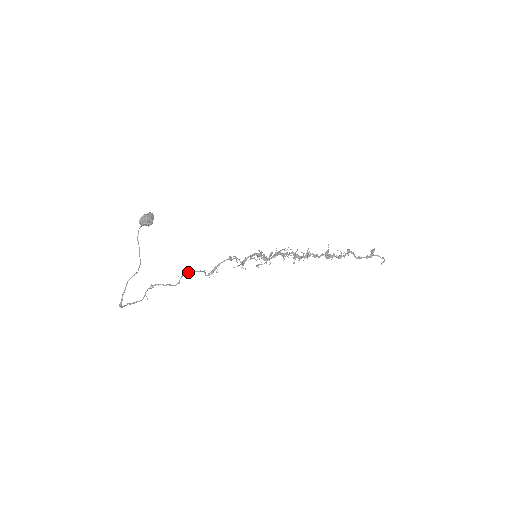
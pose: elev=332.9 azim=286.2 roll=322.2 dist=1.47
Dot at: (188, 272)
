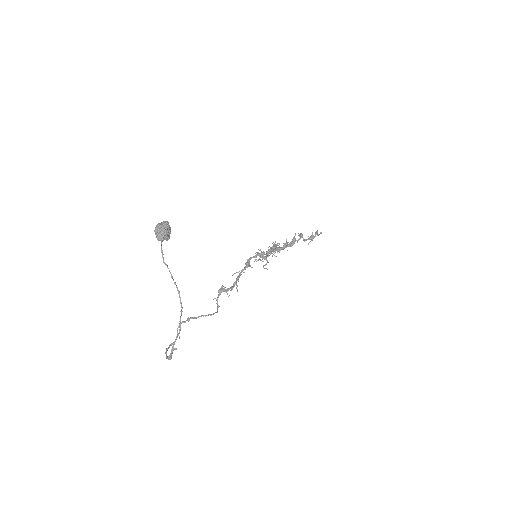
Dot at: (224, 291)
